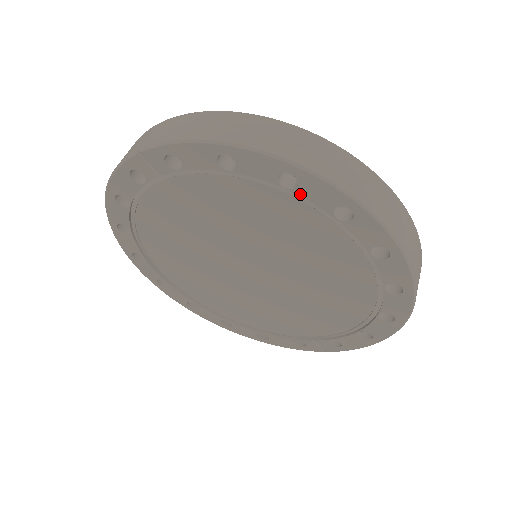
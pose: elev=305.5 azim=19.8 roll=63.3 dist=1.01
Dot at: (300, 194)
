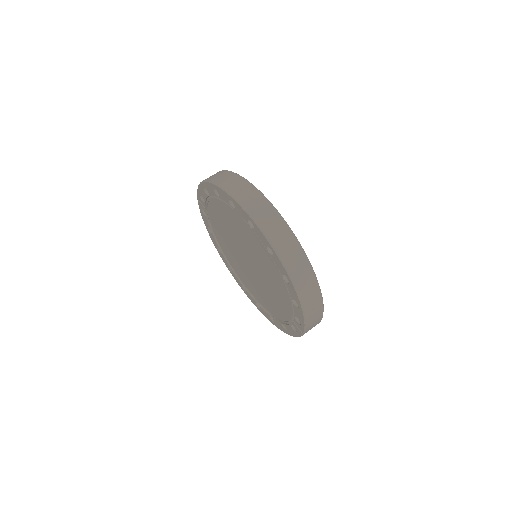
Dot at: (221, 198)
